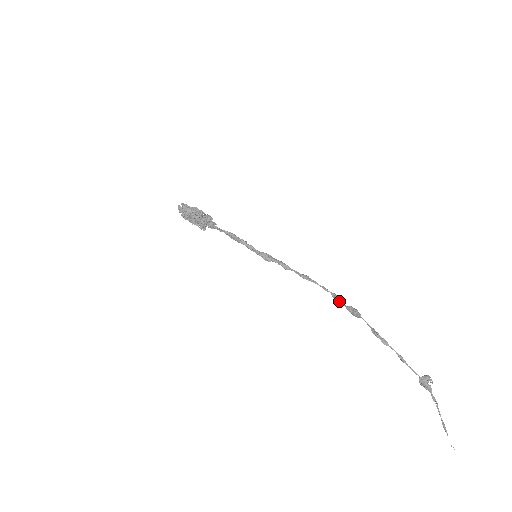
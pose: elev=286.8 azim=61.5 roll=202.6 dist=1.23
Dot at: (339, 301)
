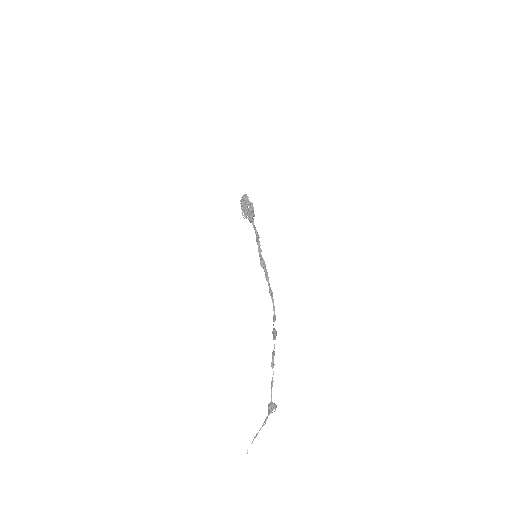
Dot at: (274, 321)
